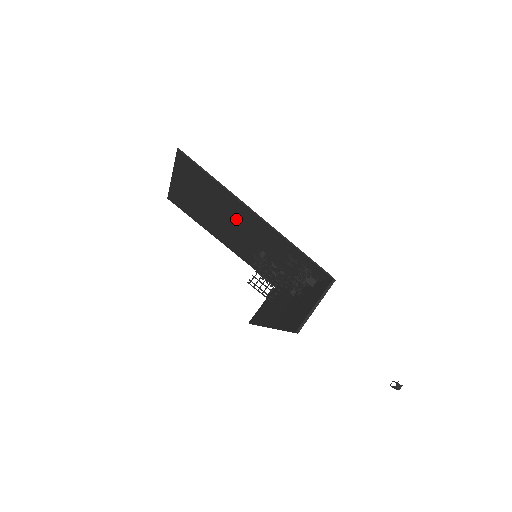
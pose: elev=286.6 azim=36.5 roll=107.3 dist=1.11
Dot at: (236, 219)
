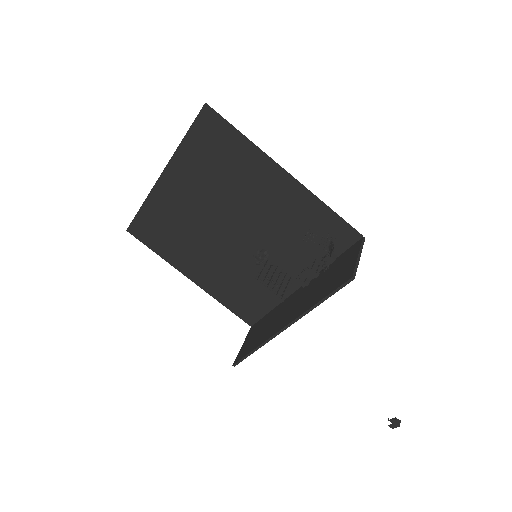
Dot at: (244, 202)
